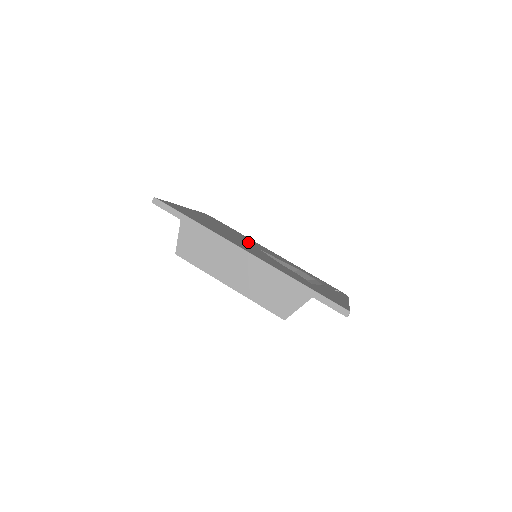
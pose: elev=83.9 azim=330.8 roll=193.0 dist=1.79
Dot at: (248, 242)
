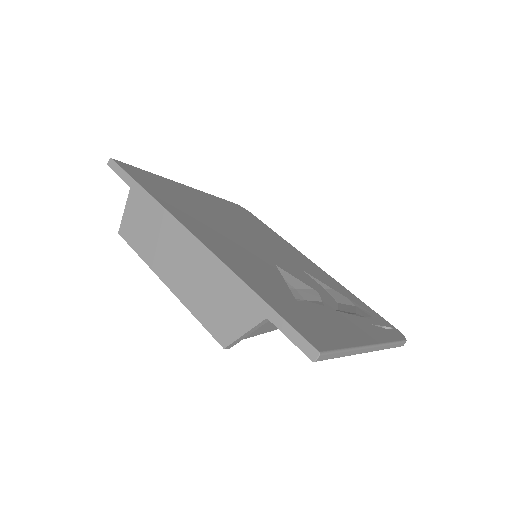
Dot at: (257, 238)
